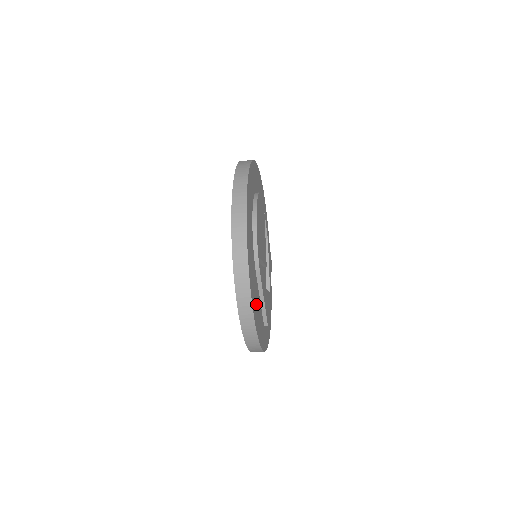
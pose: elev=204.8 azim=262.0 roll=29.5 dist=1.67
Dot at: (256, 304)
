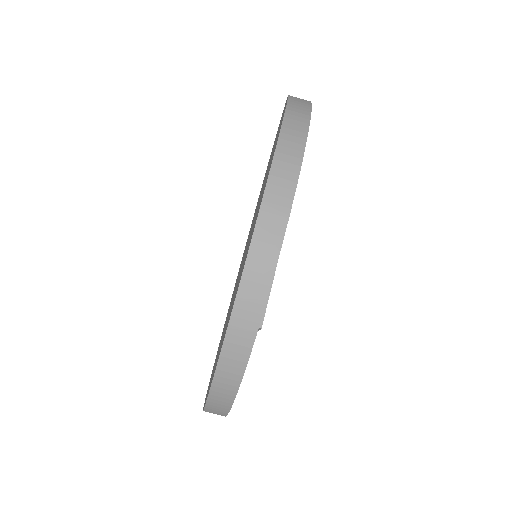
Dot at: occluded
